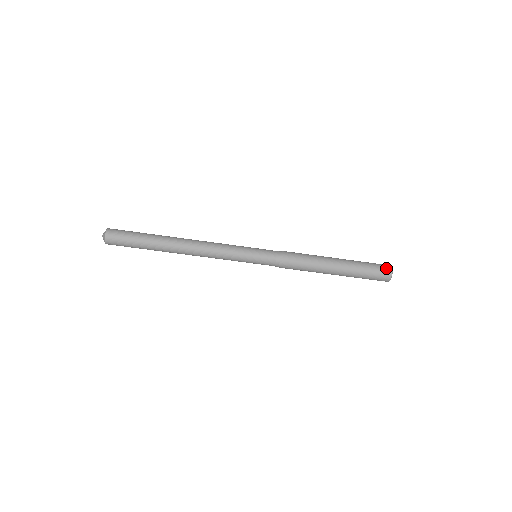
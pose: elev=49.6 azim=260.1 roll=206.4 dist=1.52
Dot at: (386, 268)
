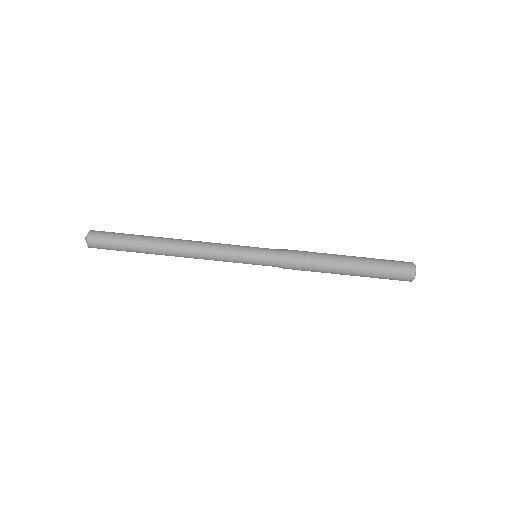
Dot at: occluded
